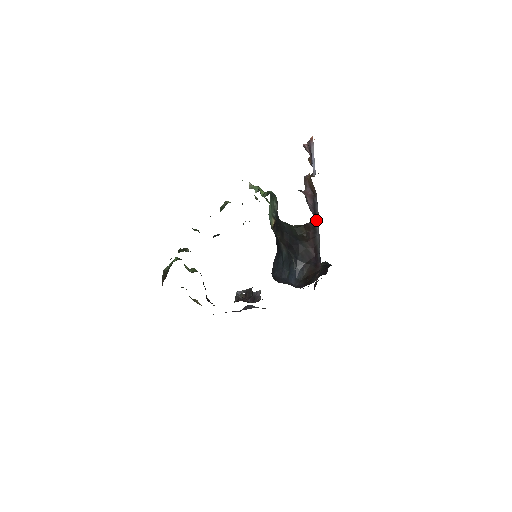
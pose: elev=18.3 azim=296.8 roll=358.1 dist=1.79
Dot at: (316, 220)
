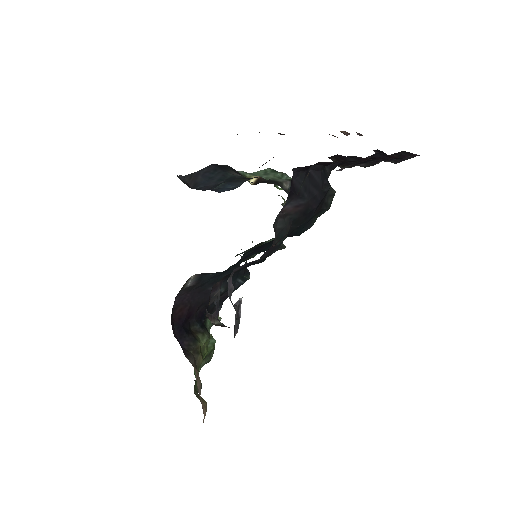
Dot at: occluded
